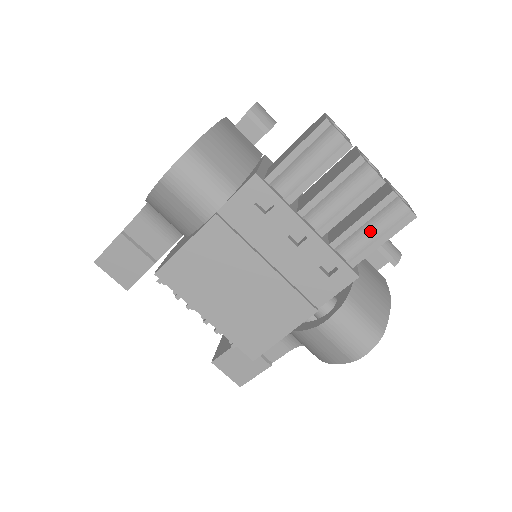
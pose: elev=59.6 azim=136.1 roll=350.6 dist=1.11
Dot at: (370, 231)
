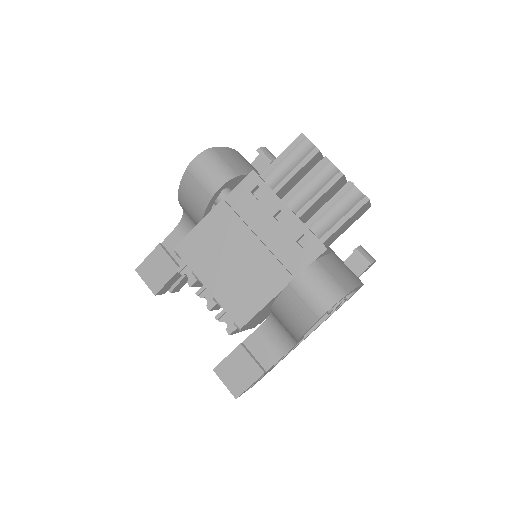
Dot at: (336, 213)
